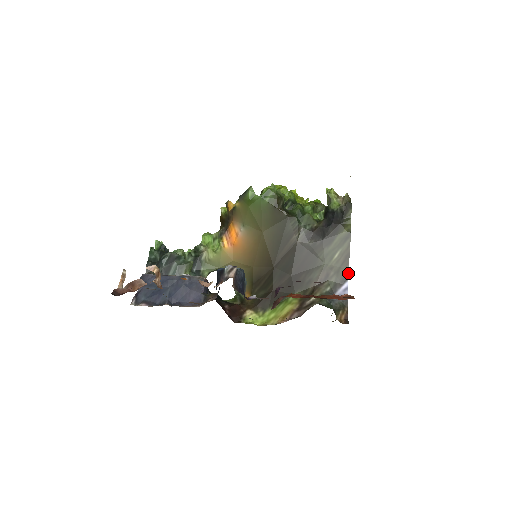
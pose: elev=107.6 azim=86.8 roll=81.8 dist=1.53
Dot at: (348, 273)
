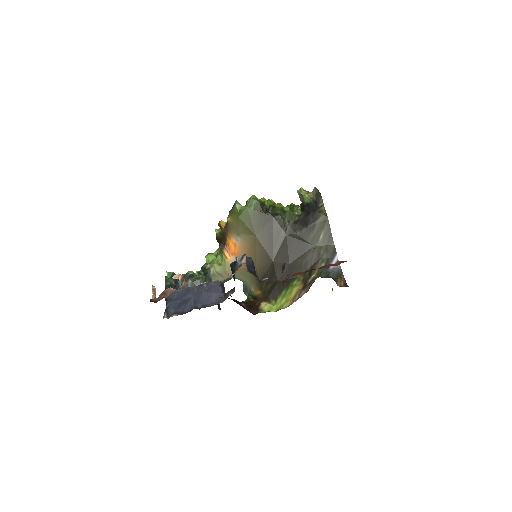
Dot at: (335, 248)
